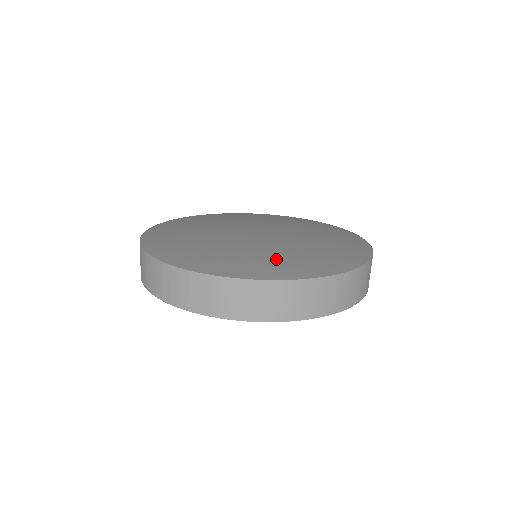
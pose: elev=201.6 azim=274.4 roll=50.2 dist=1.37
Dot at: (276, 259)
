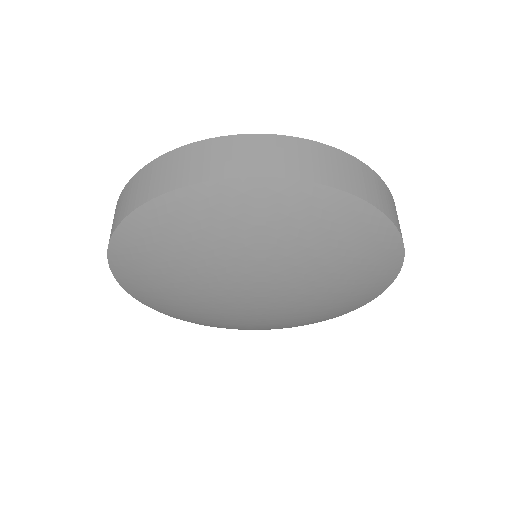
Dot at: occluded
